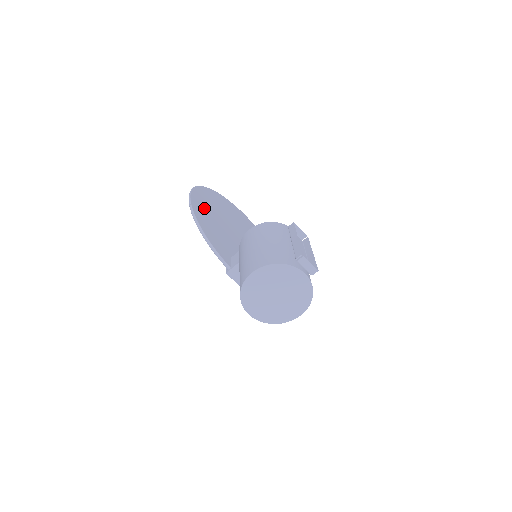
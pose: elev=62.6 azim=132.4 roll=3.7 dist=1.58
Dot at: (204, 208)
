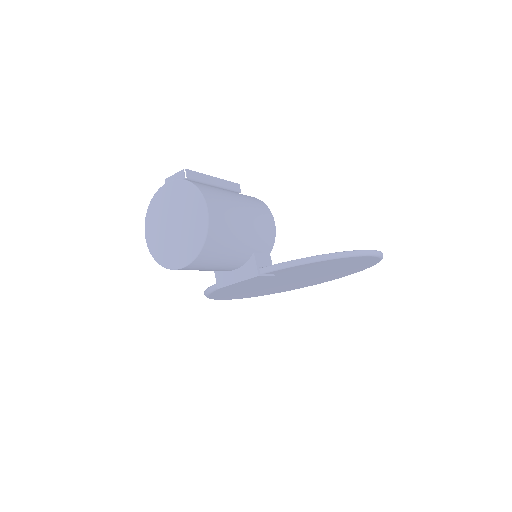
Dot at: occluded
